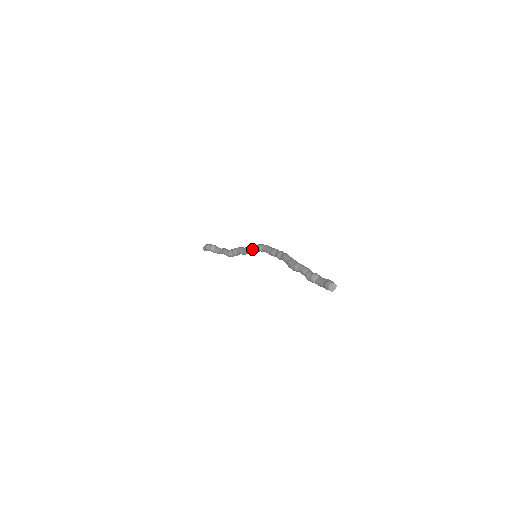
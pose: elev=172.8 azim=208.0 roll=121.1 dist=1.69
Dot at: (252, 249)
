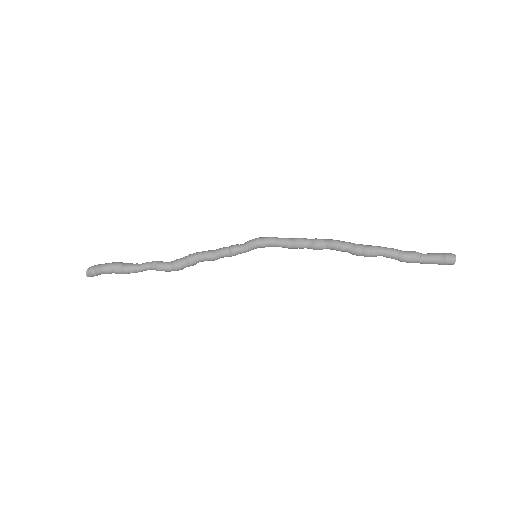
Dot at: (242, 248)
